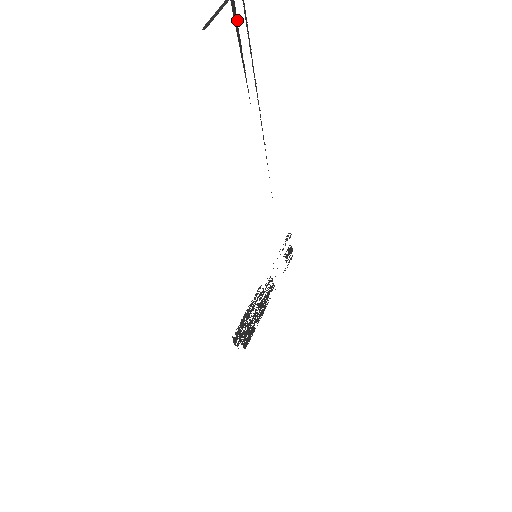
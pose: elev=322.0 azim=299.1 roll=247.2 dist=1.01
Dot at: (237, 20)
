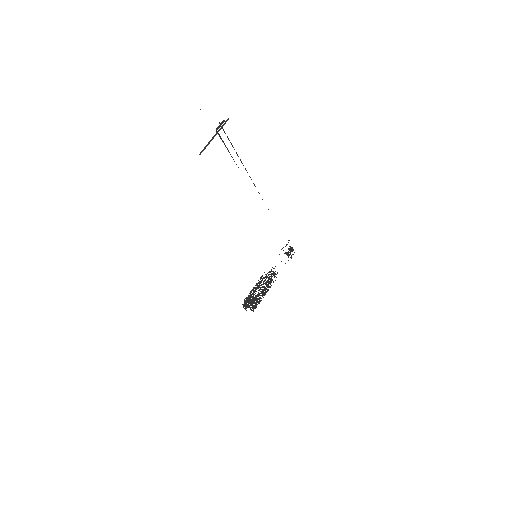
Dot at: (223, 141)
